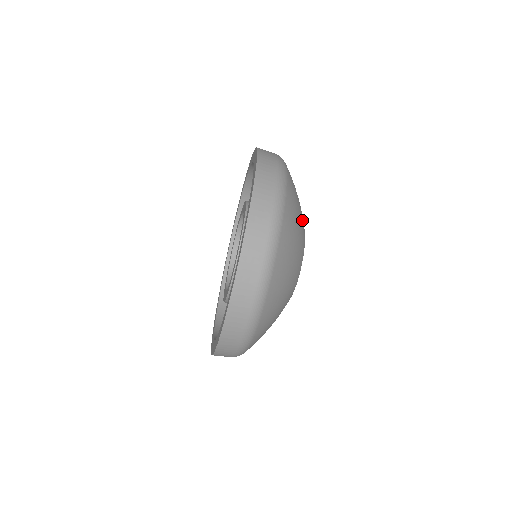
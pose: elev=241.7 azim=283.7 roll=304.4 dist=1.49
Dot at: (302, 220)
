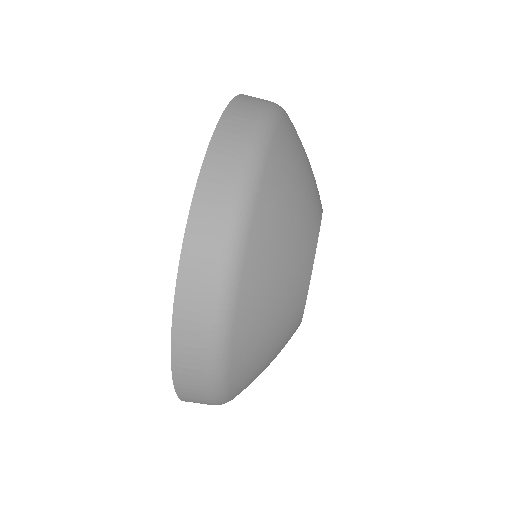
Dot at: (315, 180)
